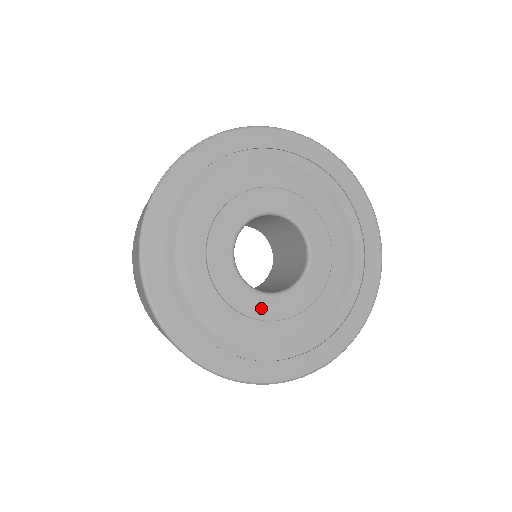
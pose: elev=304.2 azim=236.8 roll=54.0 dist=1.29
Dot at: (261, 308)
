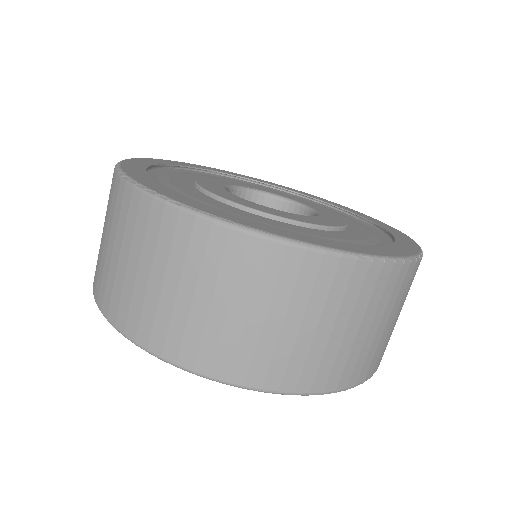
Dot at: (327, 222)
